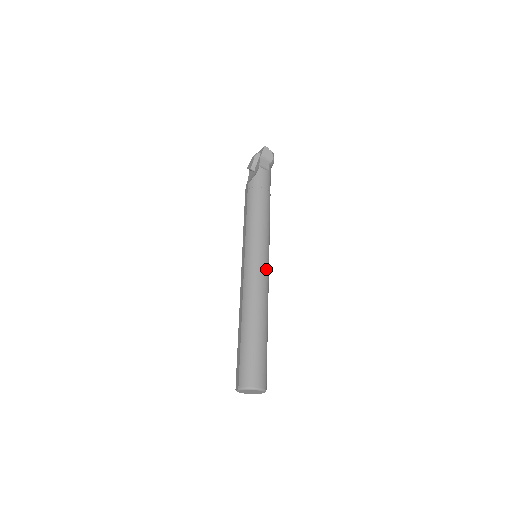
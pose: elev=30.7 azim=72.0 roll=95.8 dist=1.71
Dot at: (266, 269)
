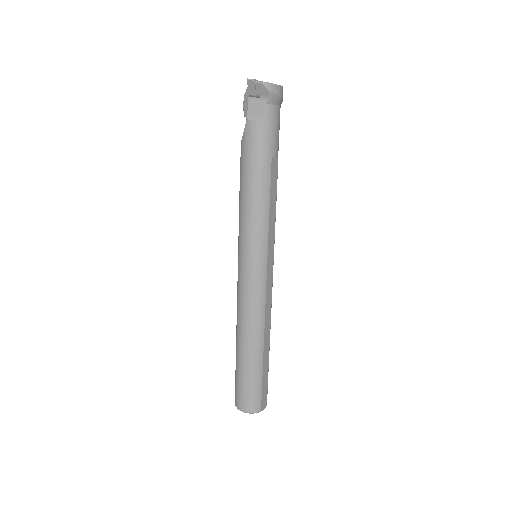
Dot at: (256, 283)
